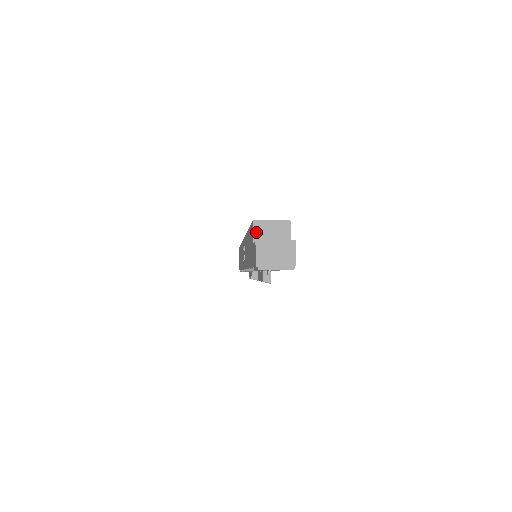
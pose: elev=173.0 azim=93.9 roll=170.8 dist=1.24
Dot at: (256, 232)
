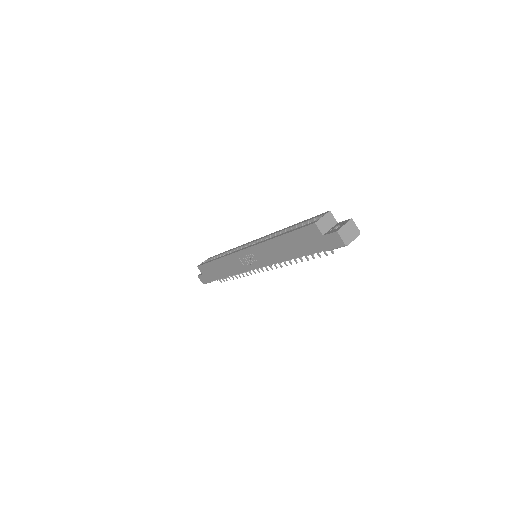
Dot at: (320, 229)
